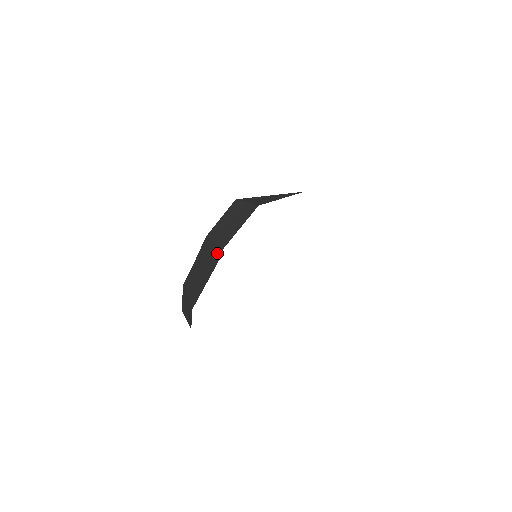
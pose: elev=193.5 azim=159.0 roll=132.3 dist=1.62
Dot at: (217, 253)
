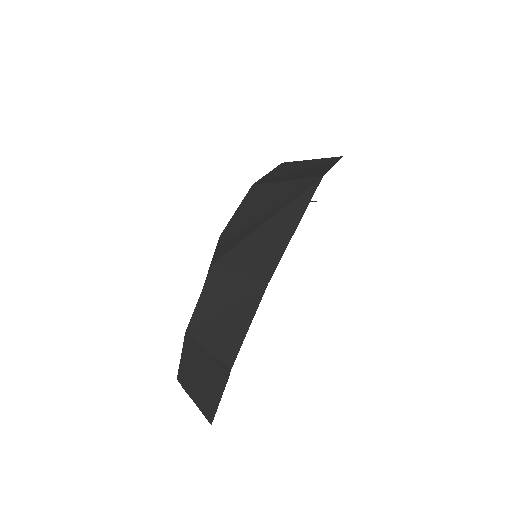
Dot at: (221, 367)
